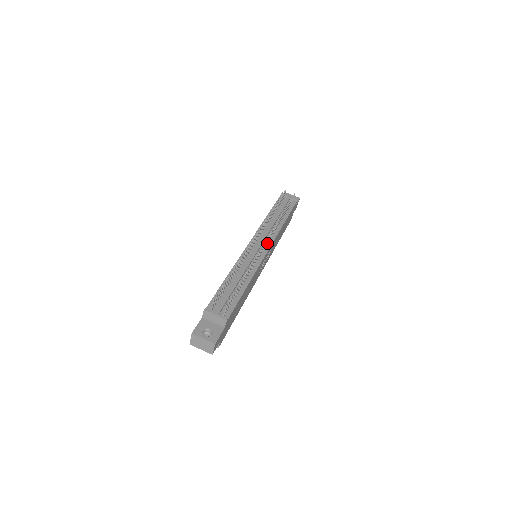
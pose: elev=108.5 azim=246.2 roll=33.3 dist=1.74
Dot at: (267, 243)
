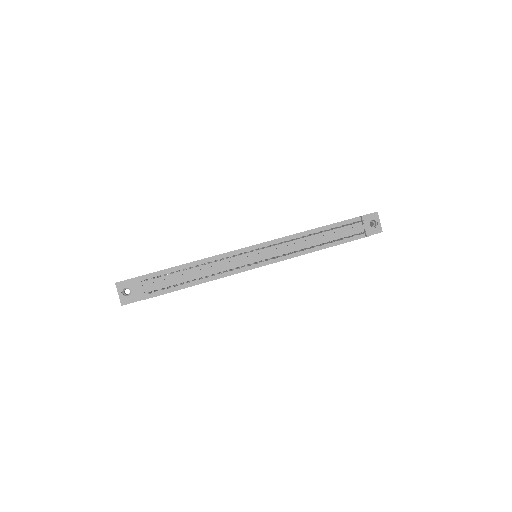
Dot at: (270, 259)
